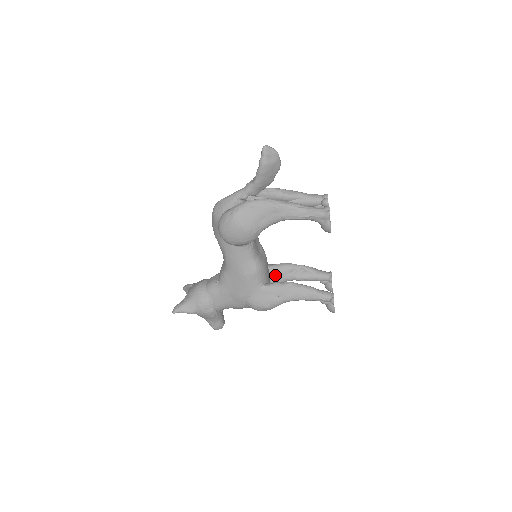
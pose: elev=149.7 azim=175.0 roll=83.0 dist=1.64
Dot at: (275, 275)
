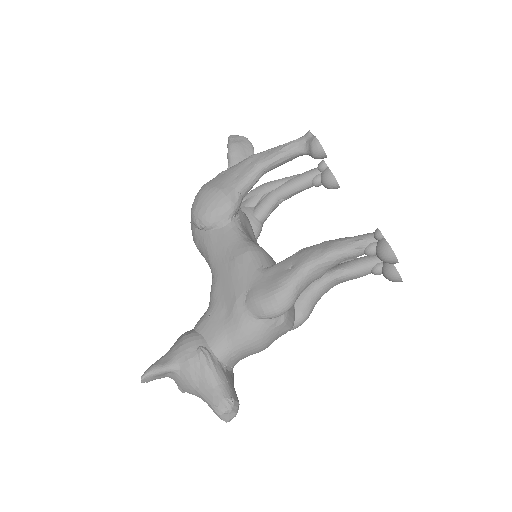
Dot at: occluded
